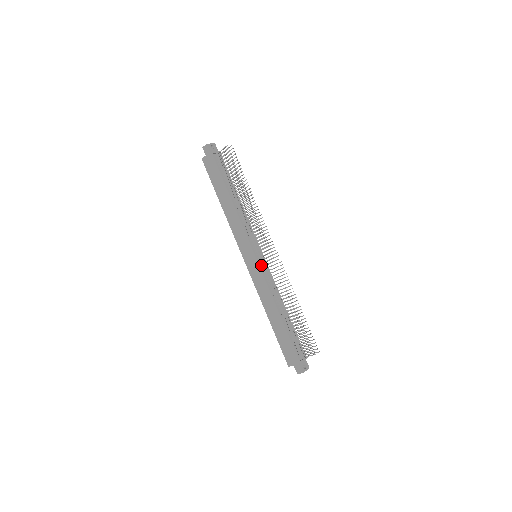
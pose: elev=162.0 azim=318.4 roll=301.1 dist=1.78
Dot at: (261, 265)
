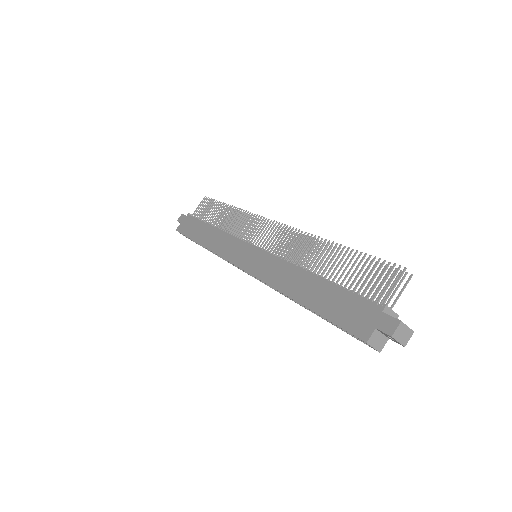
Dot at: occluded
